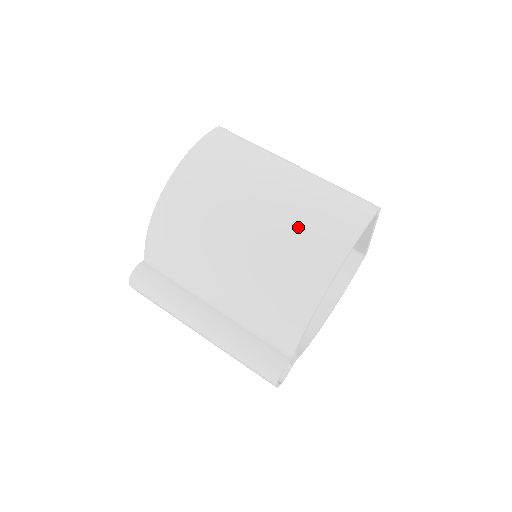
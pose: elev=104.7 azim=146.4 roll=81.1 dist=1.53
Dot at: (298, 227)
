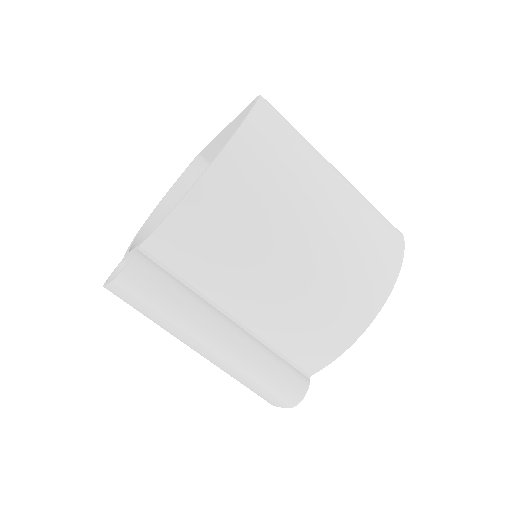
Dot at: (358, 246)
